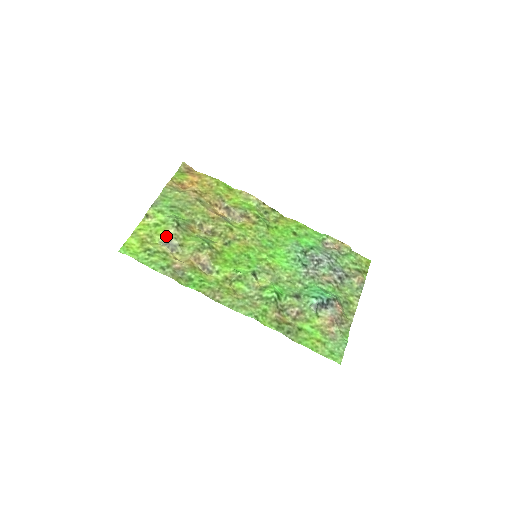
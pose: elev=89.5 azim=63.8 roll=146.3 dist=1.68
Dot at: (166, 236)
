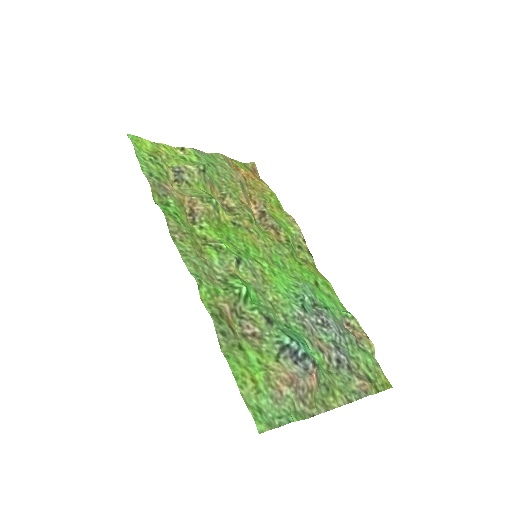
Dot at: (183, 167)
